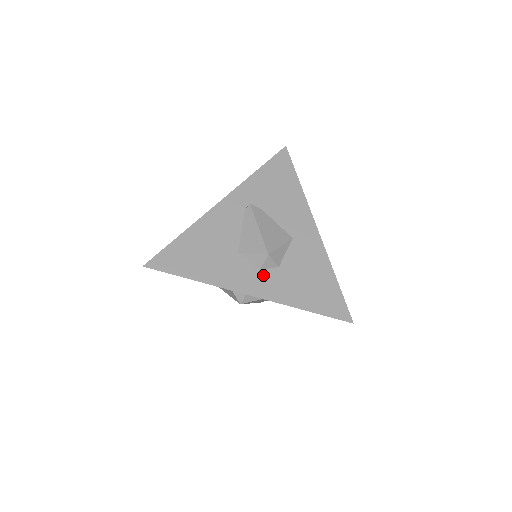
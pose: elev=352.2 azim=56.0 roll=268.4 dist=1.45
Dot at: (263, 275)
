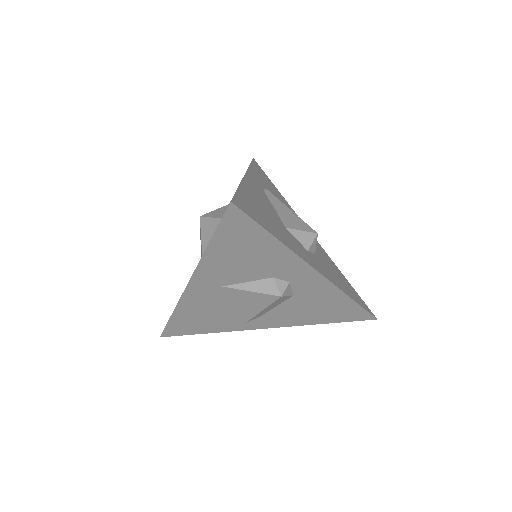
Dot at: (312, 257)
